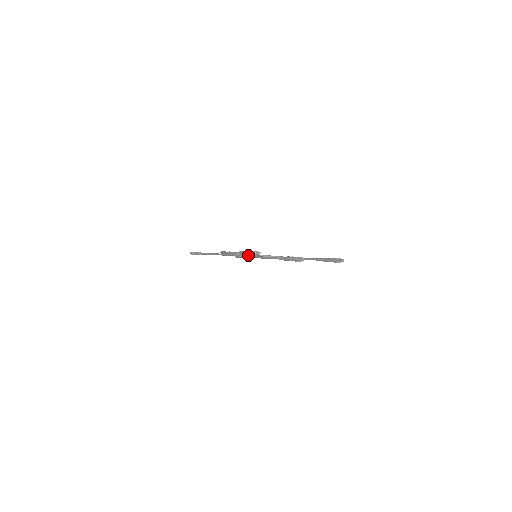
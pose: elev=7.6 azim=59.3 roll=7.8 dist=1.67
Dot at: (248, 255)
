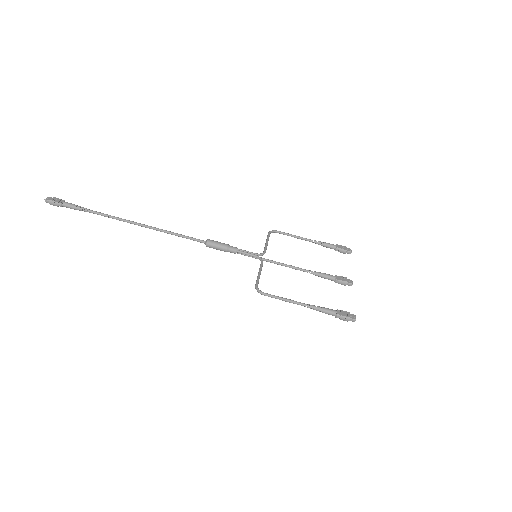
Dot at: (340, 319)
